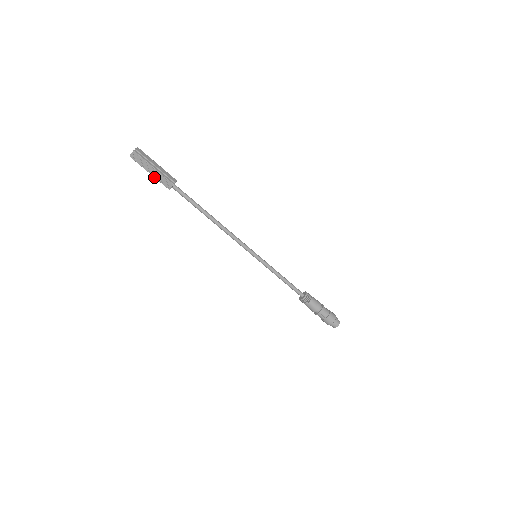
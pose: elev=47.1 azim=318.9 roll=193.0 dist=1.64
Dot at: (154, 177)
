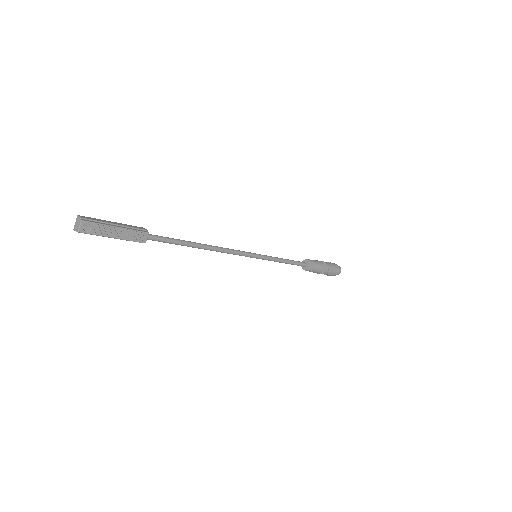
Dot at: (121, 239)
